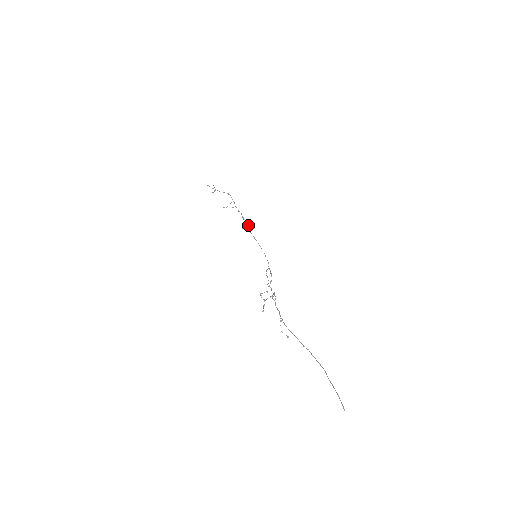
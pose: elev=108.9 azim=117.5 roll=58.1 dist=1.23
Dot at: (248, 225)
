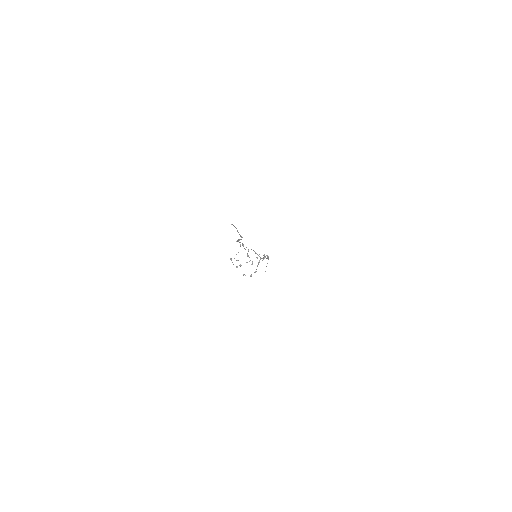
Dot at: occluded
